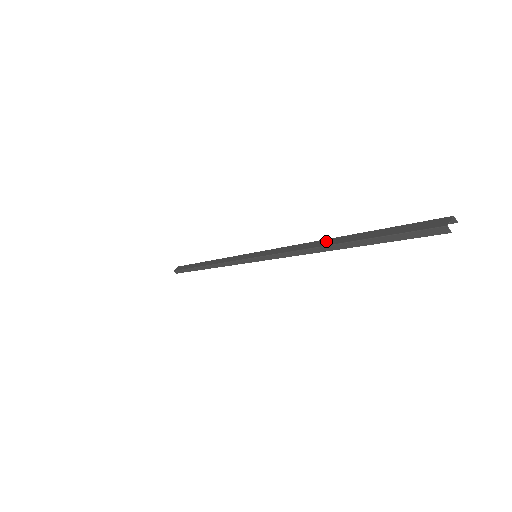
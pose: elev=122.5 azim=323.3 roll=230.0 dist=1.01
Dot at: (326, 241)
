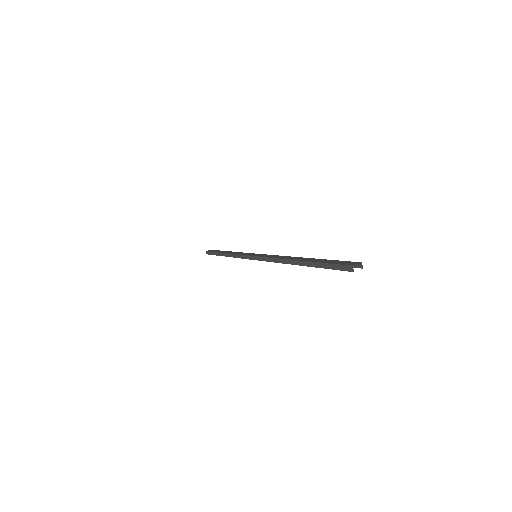
Dot at: (296, 258)
